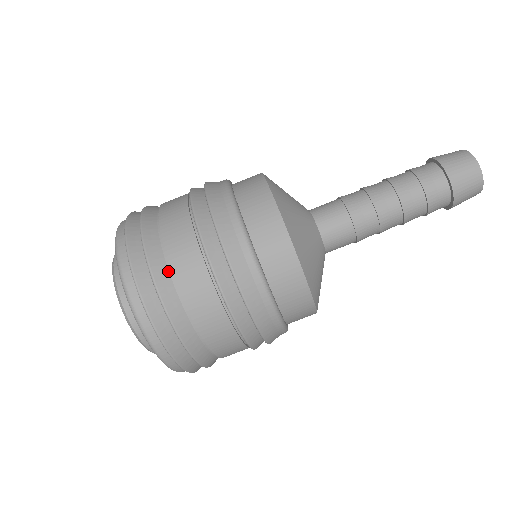
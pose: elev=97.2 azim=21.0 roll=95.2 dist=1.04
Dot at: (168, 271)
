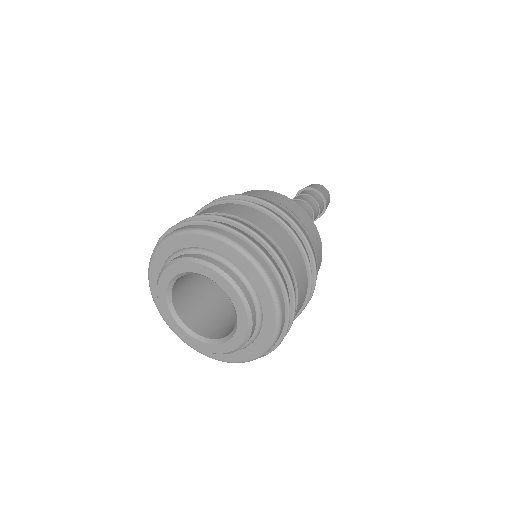
Dot at: (251, 226)
